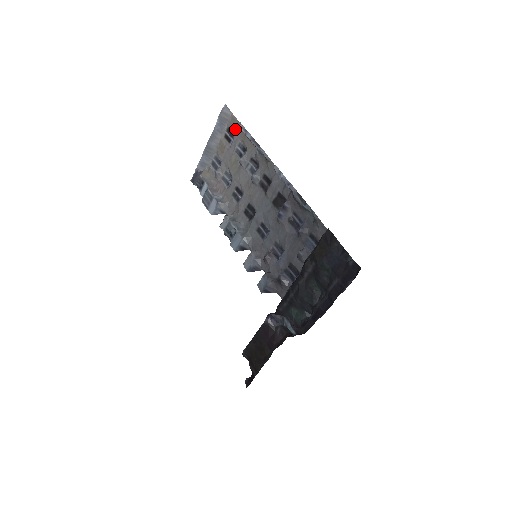
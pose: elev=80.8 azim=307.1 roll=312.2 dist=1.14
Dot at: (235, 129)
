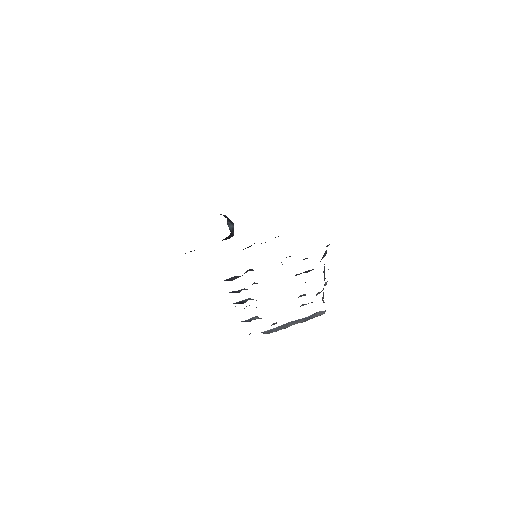
Dot at: occluded
